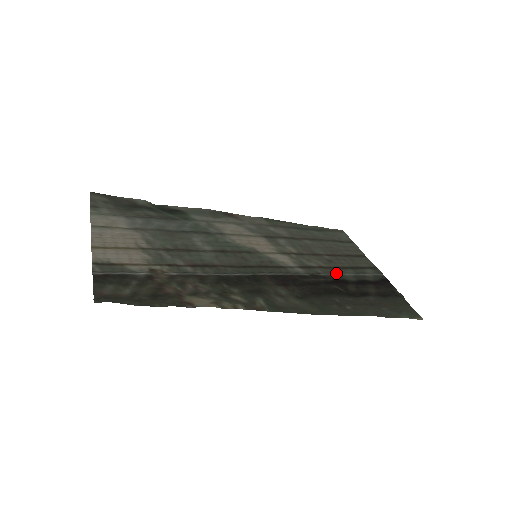
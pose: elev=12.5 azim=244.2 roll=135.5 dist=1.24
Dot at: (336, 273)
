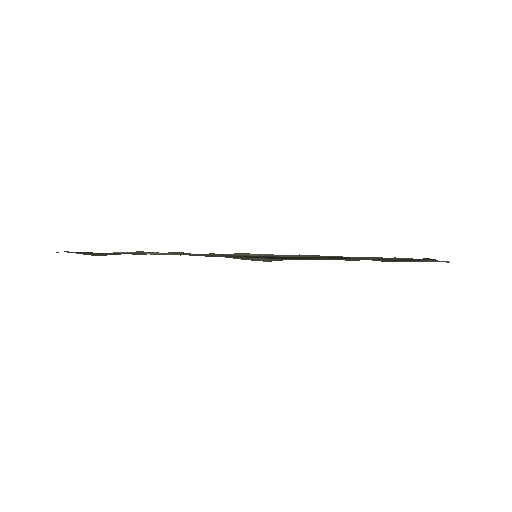
Dot at: occluded
